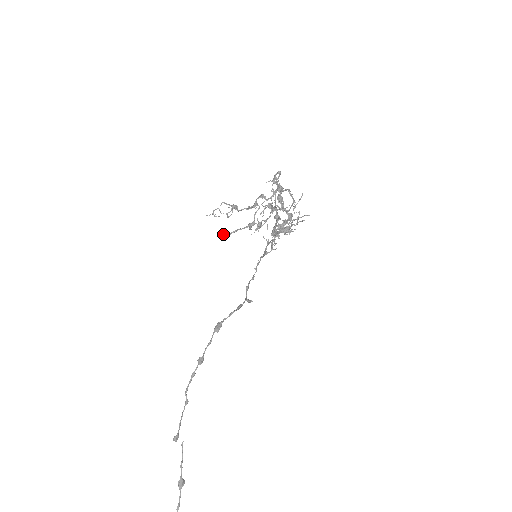
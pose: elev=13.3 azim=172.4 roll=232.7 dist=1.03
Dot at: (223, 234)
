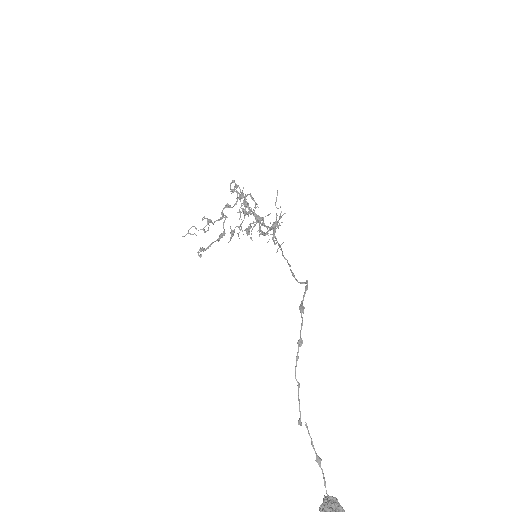
Dot at: (201, 250)
